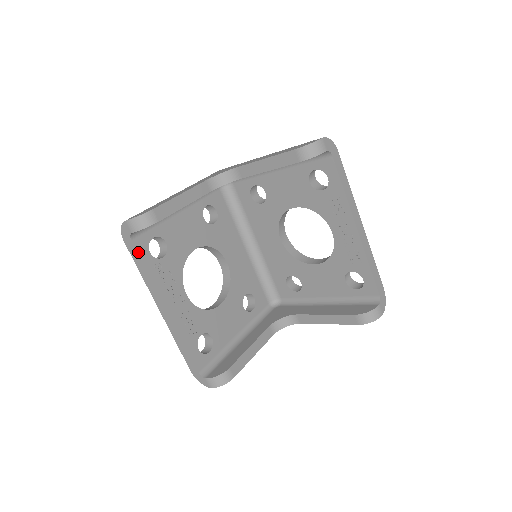
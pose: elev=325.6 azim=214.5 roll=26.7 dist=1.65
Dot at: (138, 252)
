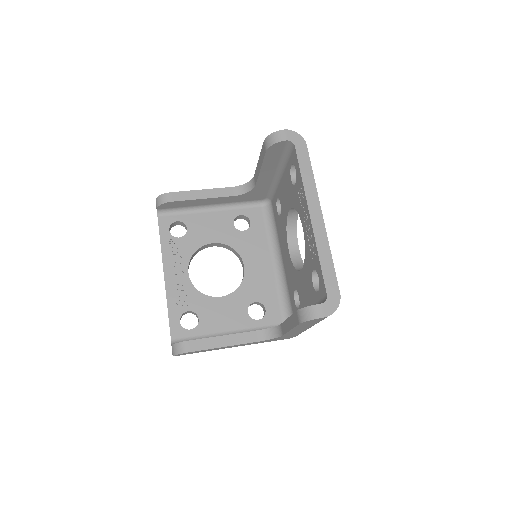
Dot at: (159, 226)
